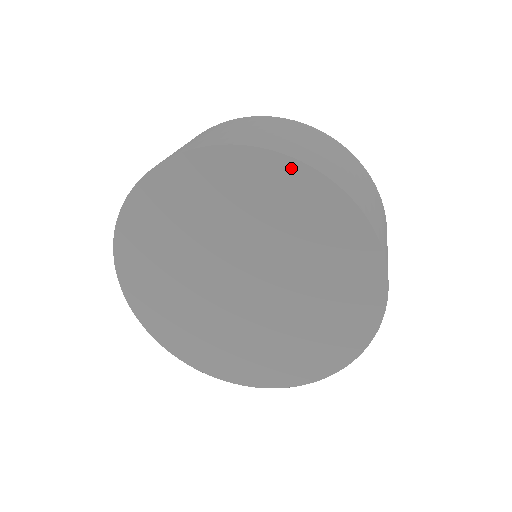
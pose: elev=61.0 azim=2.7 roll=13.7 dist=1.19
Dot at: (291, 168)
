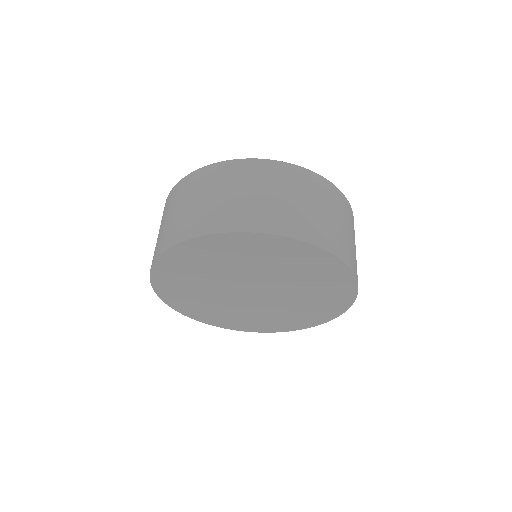
Dot at: (348, 277)
